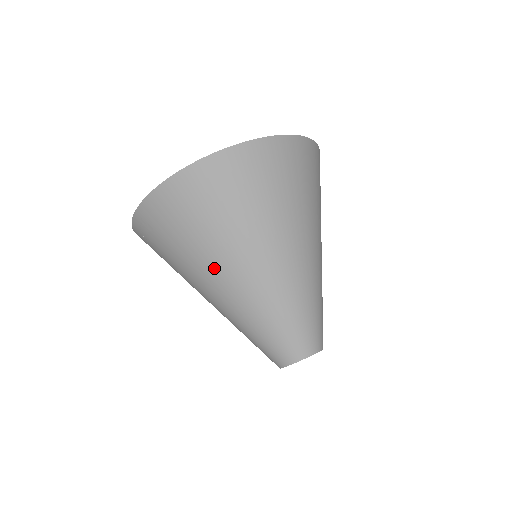
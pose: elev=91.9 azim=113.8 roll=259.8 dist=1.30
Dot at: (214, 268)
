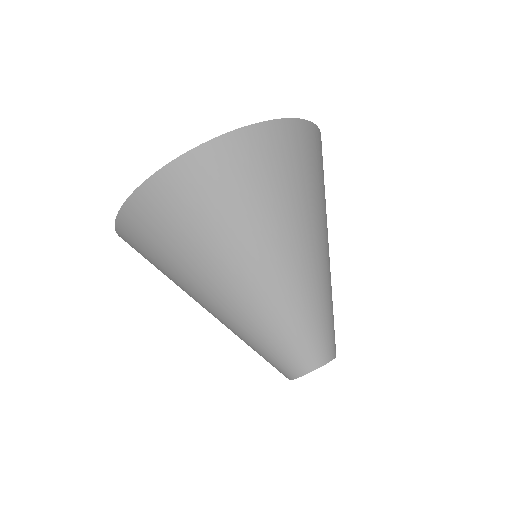
Dot at: (191, 290)
